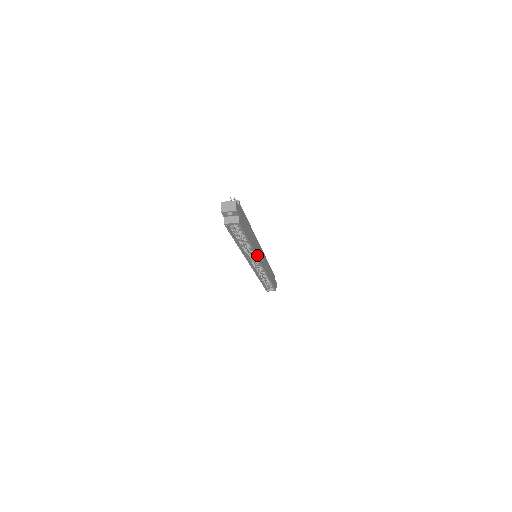
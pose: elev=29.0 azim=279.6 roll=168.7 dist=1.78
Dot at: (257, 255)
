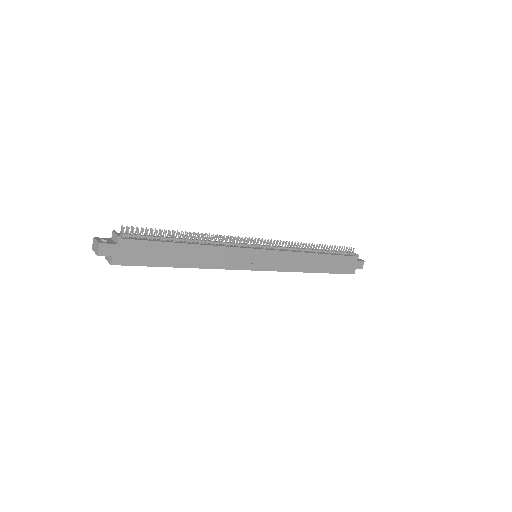
Dot at: (226, 268)
